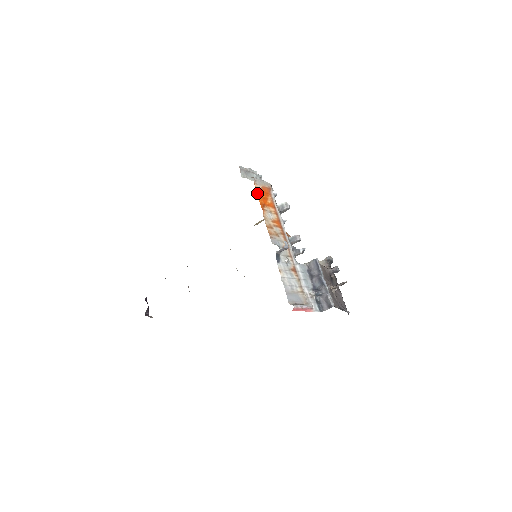
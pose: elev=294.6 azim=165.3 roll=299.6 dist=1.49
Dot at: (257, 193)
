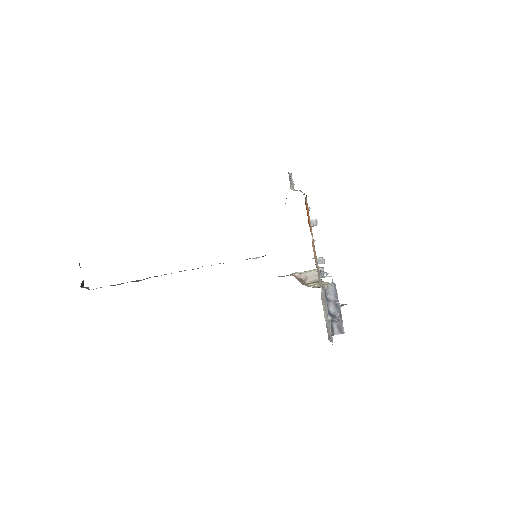
Dot at: (307, 214)
